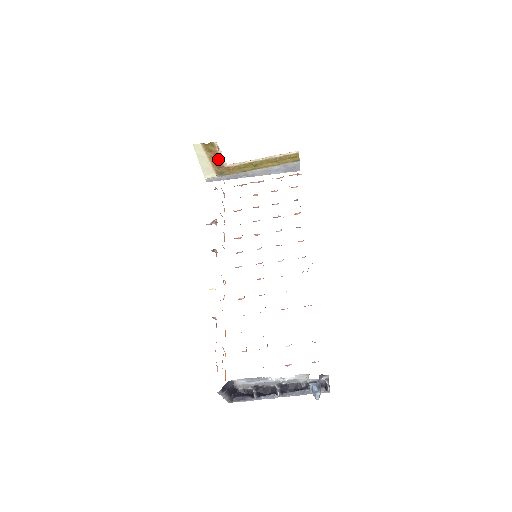
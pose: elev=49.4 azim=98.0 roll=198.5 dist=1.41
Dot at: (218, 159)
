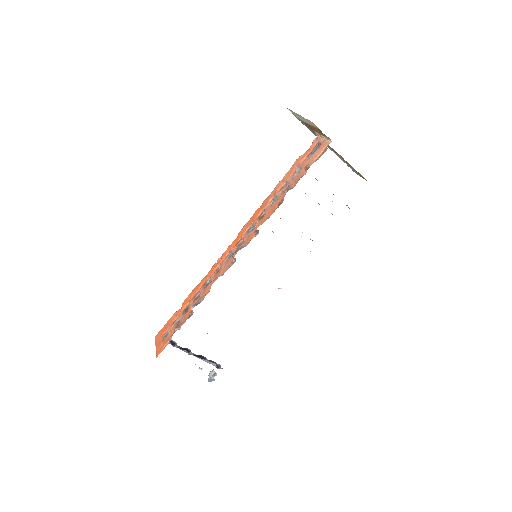
Dot at: (316, 130)
